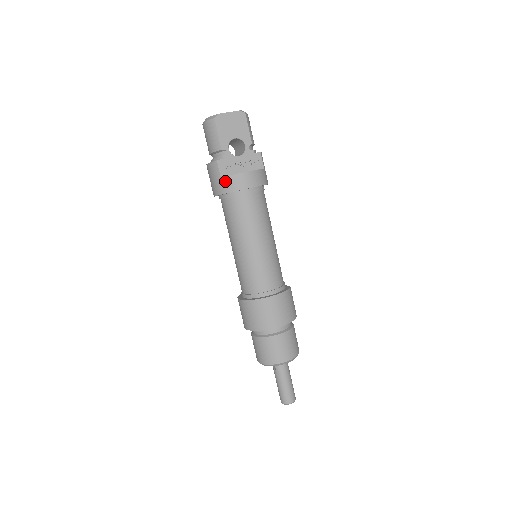
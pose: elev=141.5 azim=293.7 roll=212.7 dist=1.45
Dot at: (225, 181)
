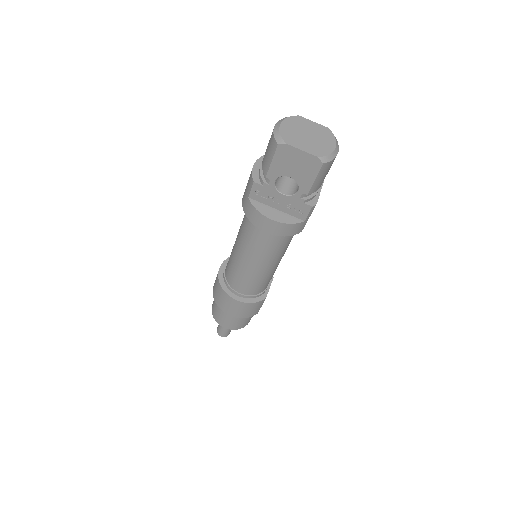
Dot at: (249, 205)
